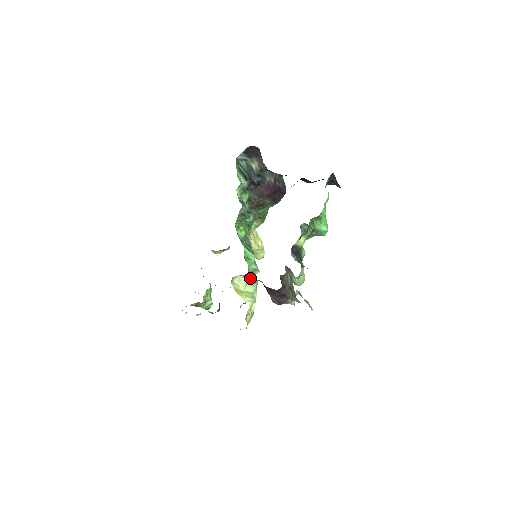
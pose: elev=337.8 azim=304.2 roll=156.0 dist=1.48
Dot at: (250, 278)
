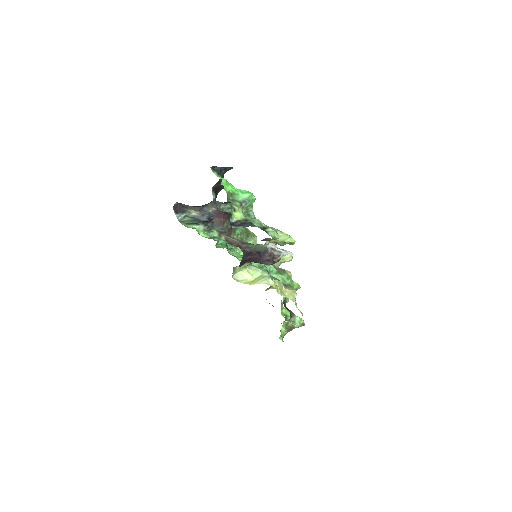
Dot at: (250, 269)
